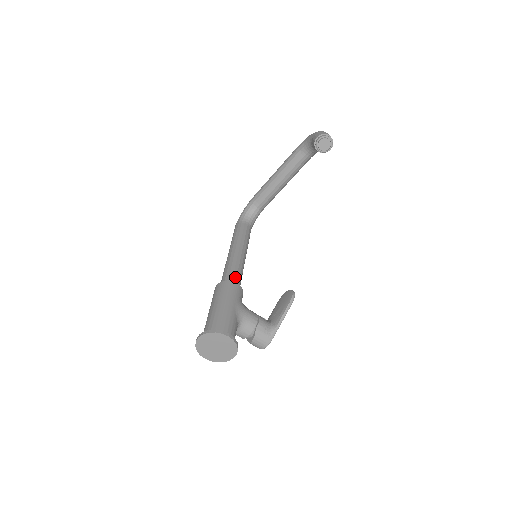
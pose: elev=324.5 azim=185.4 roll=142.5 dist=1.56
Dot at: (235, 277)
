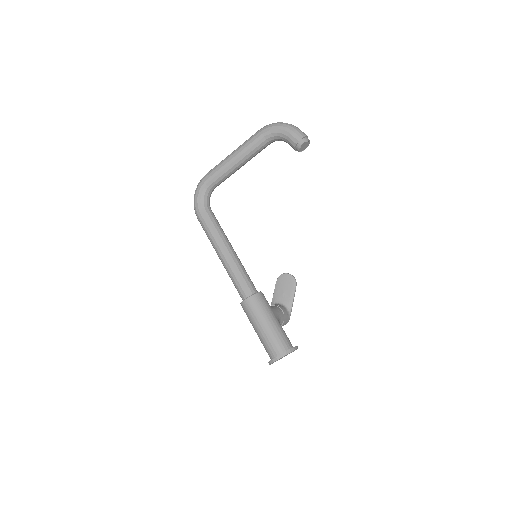
Dot at: (252, 284)
